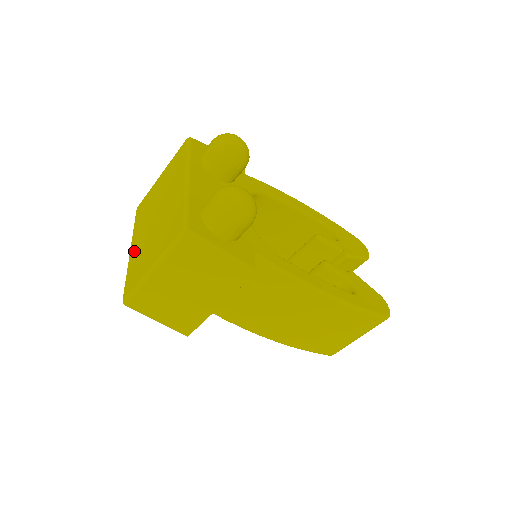
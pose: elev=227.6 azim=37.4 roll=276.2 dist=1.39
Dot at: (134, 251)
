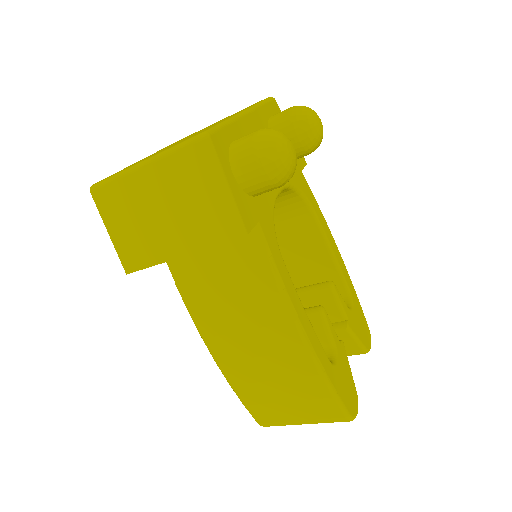
Dot at: (142, 159)
